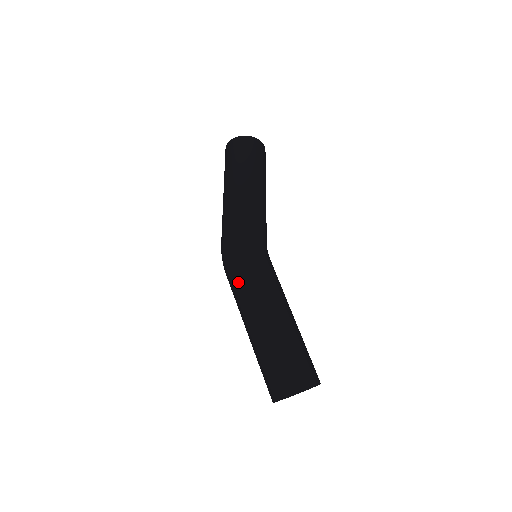
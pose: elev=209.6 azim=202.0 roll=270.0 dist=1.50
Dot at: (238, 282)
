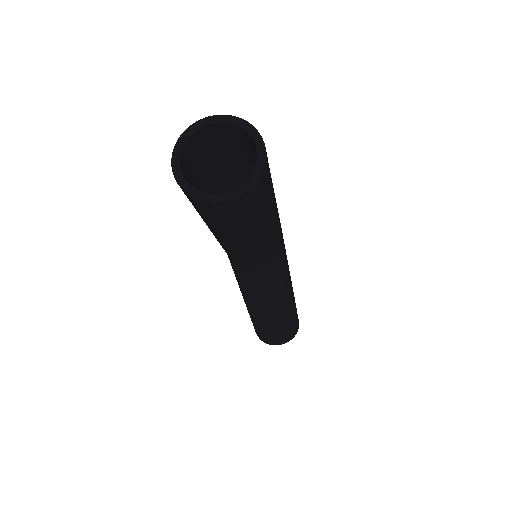
Dot at: occluded
